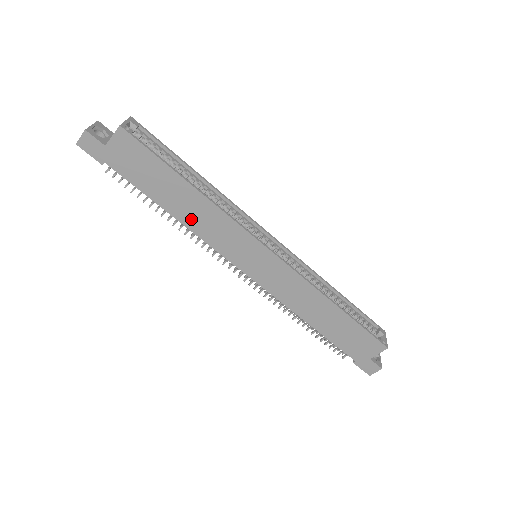
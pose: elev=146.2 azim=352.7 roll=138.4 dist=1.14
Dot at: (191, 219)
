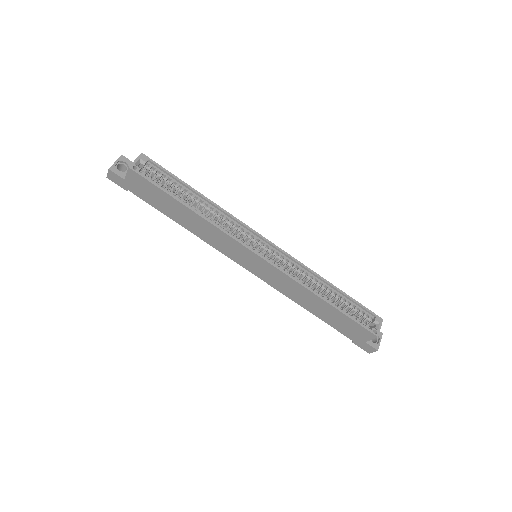
Dot at: (197, 230)
